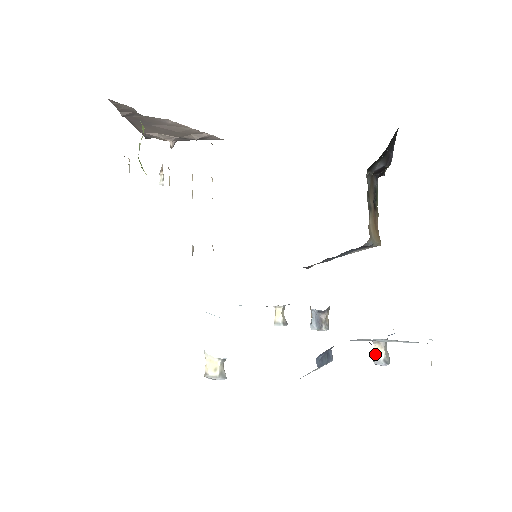
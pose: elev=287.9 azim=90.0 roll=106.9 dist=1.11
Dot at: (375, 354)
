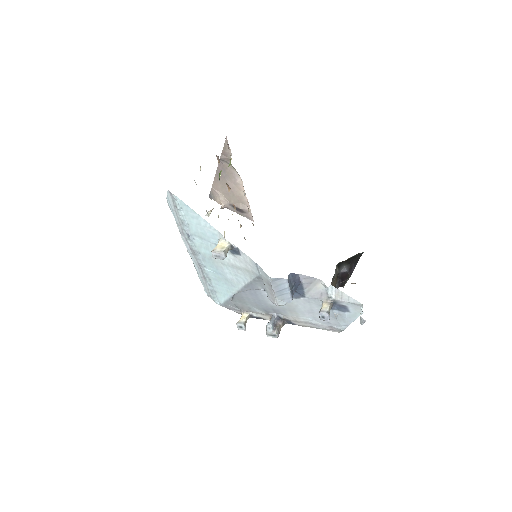
Dot at: (322, 307)
